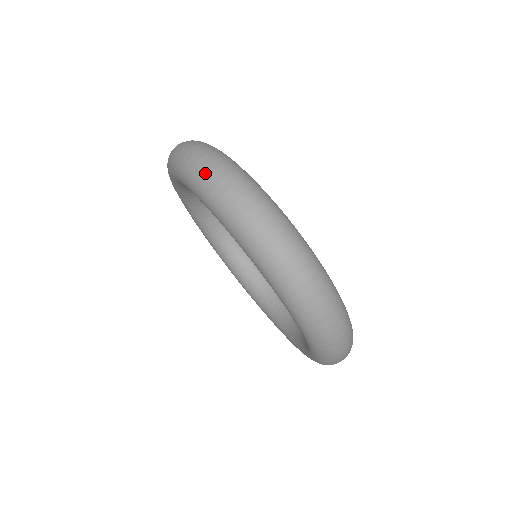
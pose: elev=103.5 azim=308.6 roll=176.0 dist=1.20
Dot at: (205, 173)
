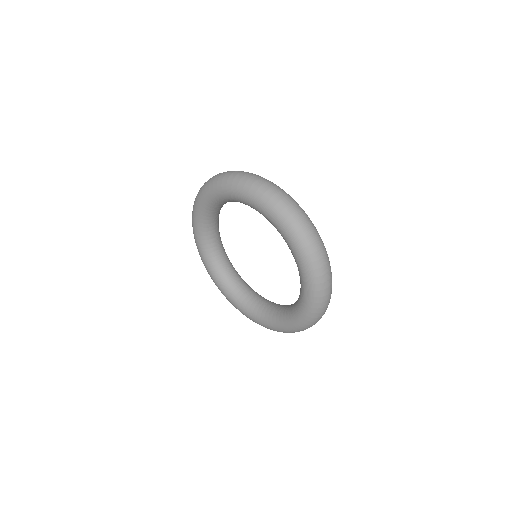
Dot at: (258, 184)
